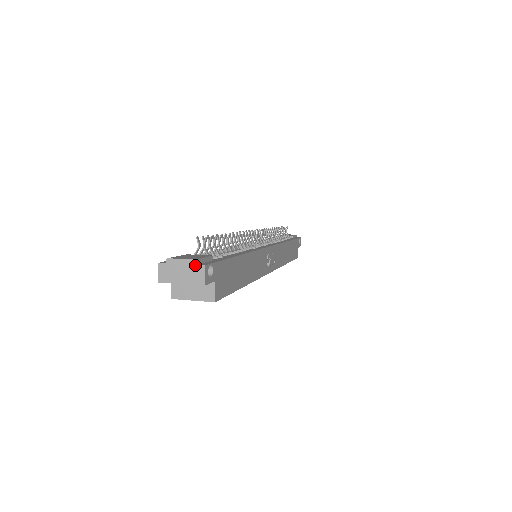
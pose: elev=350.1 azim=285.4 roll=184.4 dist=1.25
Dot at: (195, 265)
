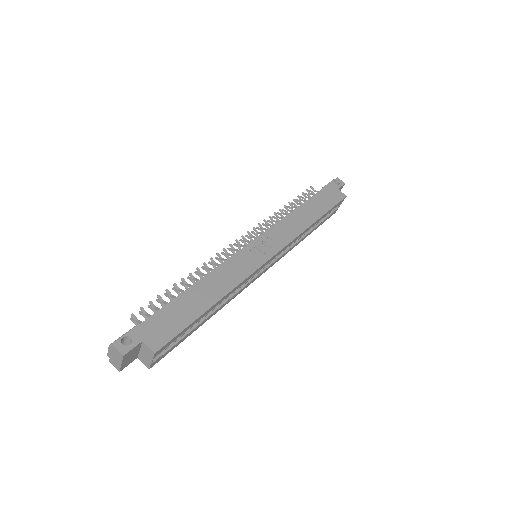
Dot at: (112, 348)
